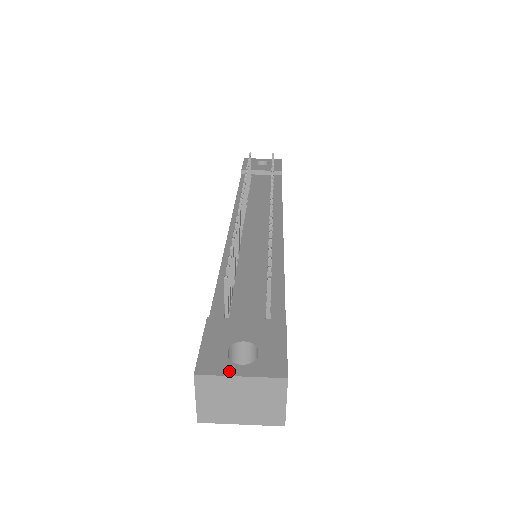
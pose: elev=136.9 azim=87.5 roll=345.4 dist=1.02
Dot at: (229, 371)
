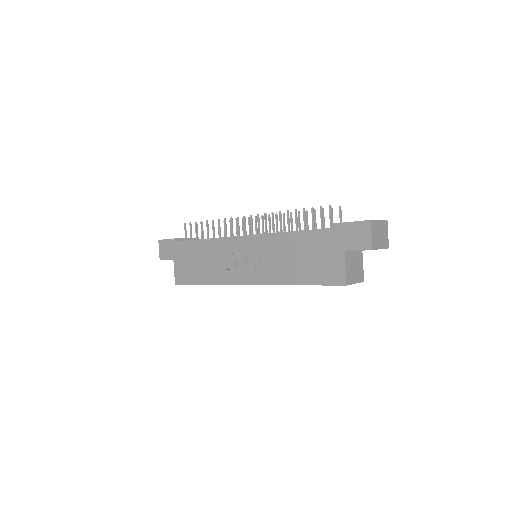
Dot at: (374, 220)
